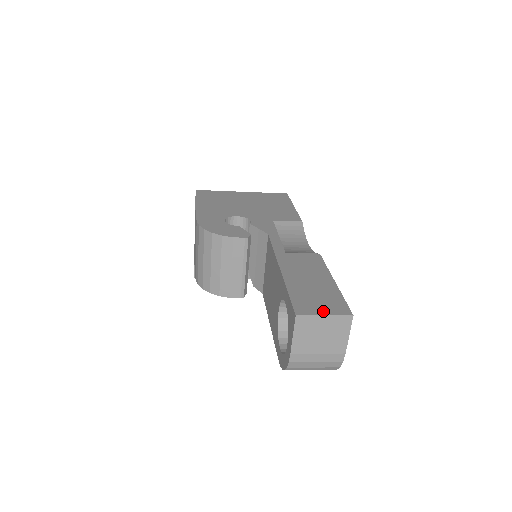
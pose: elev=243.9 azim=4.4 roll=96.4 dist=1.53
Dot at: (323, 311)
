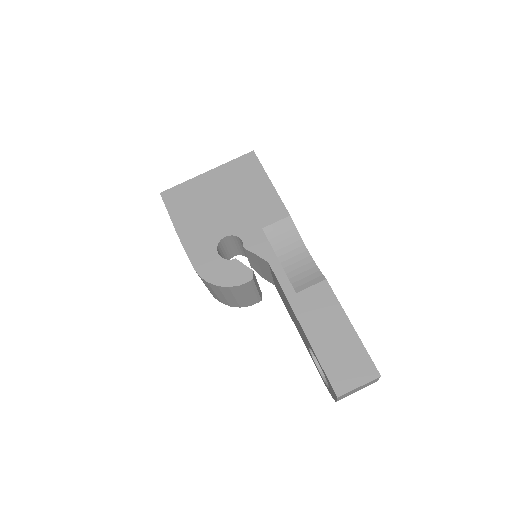
Dot at: (356, 381)
